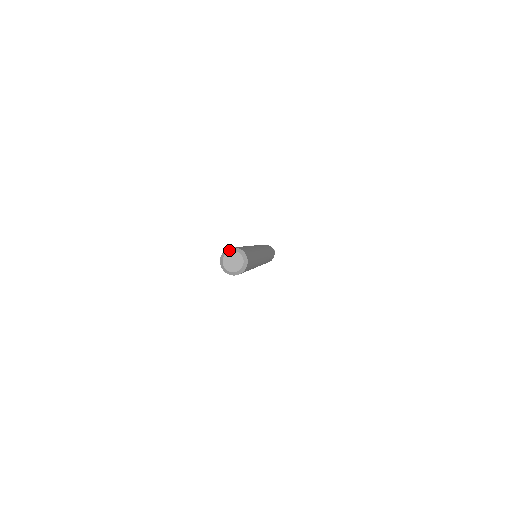
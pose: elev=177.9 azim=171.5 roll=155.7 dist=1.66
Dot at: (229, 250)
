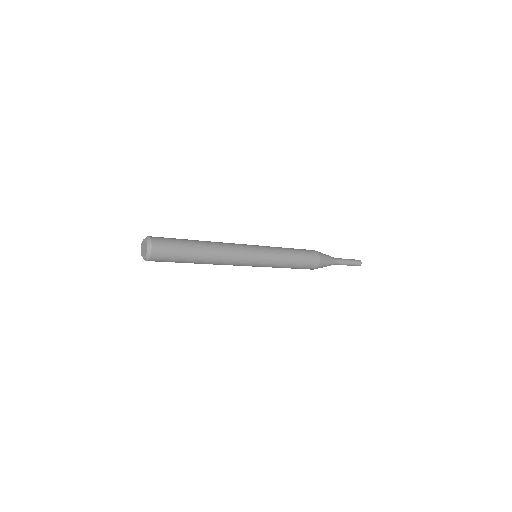
Dot at: (145, 238)
